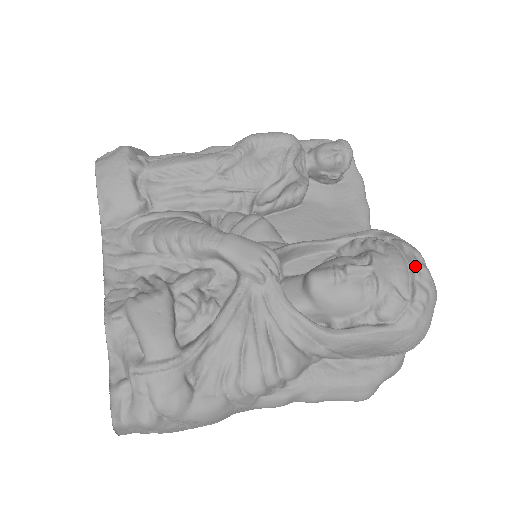
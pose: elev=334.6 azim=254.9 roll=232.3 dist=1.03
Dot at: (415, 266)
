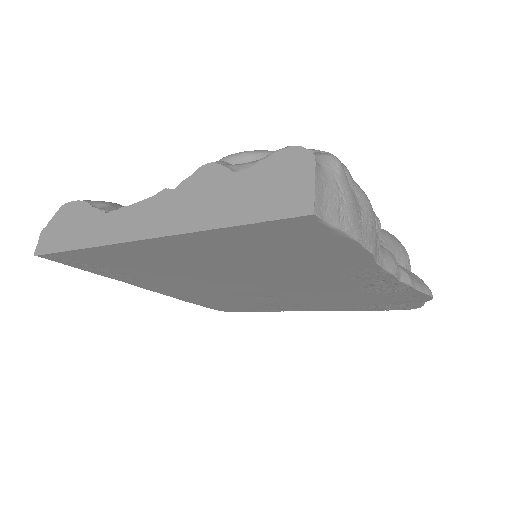
Dot at: occluded
